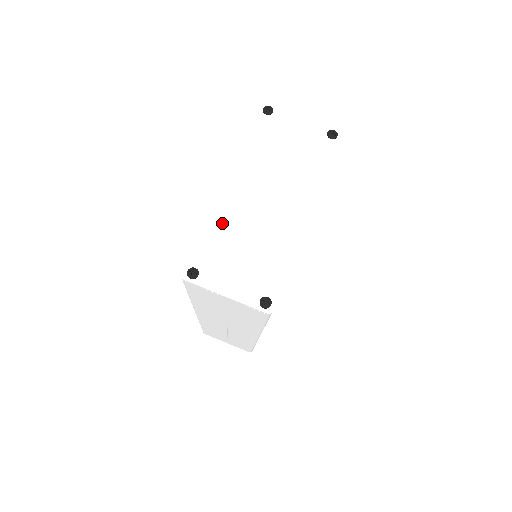
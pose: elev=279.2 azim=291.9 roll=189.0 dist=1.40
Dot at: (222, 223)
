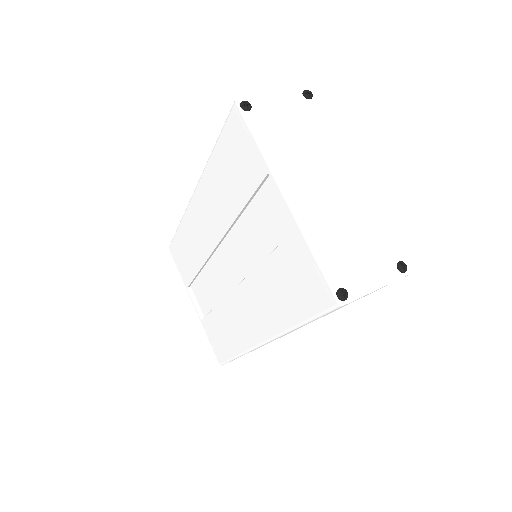
Dot at: (317, 234)
